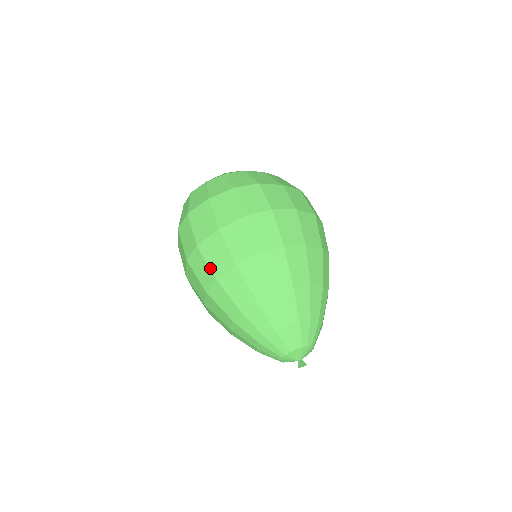
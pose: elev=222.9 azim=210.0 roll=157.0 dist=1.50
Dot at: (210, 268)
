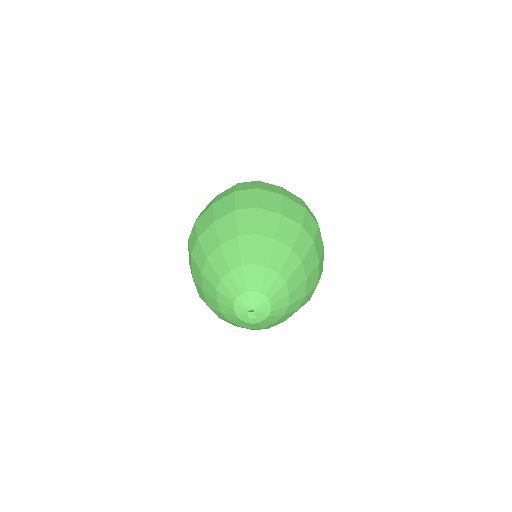
Dot at: (257, 201)
